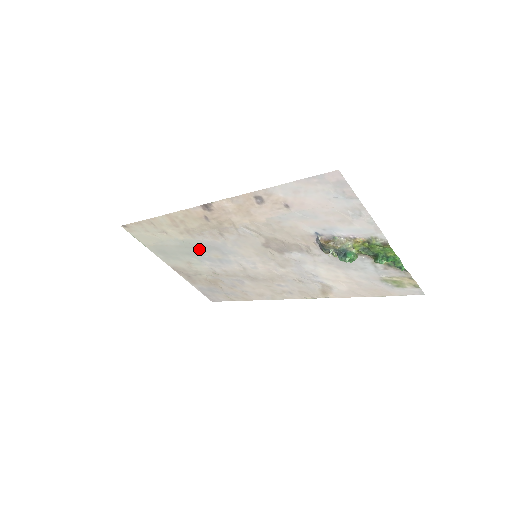
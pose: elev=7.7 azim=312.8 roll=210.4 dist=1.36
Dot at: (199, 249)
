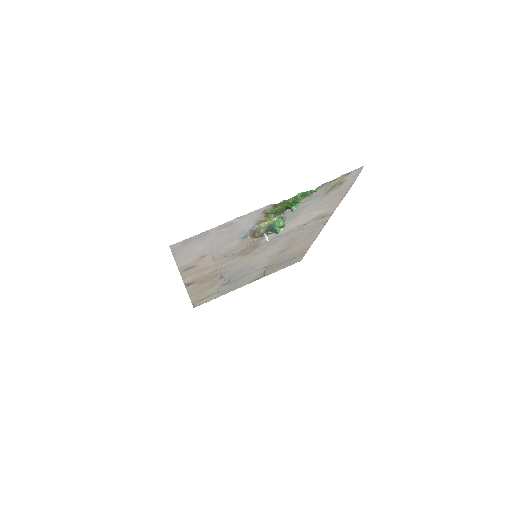
Dot at: (234, 278)
